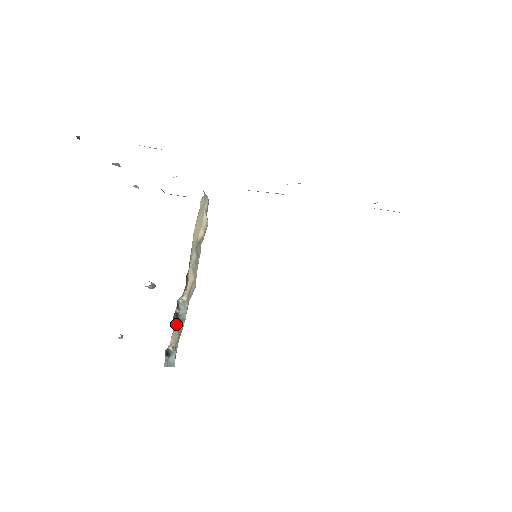
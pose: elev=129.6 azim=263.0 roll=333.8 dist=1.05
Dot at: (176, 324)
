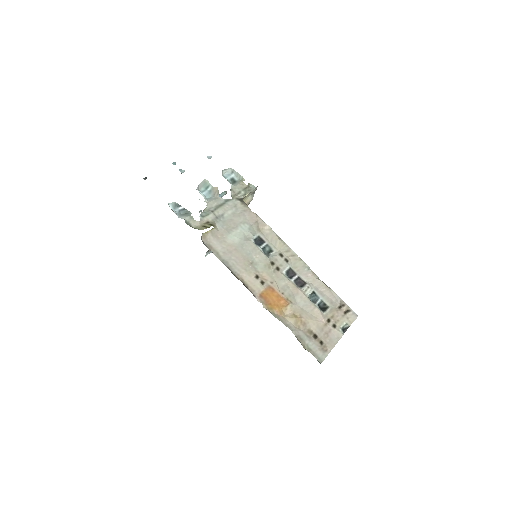
Dot at: occluded
